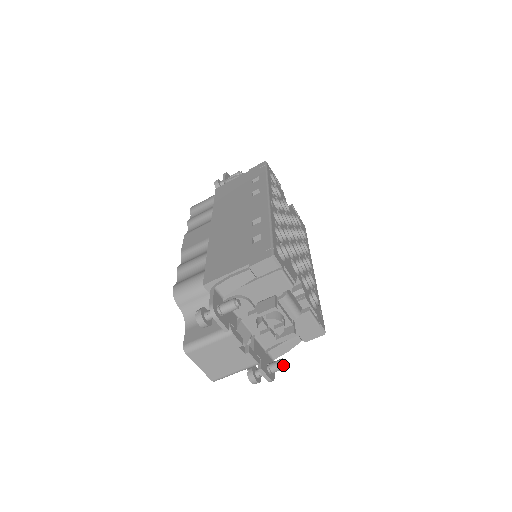
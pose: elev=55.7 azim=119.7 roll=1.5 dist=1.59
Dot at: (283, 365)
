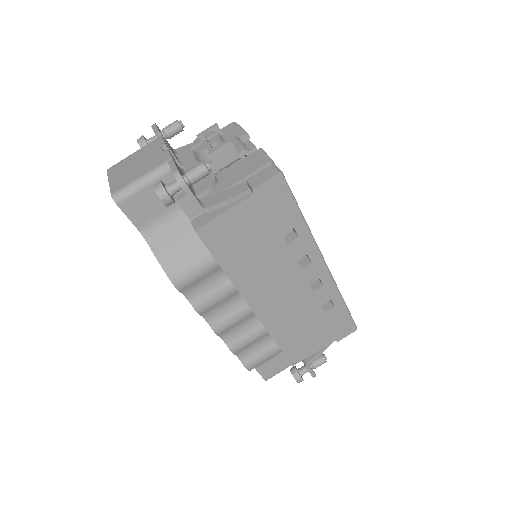
Dot at: (202, 161)
